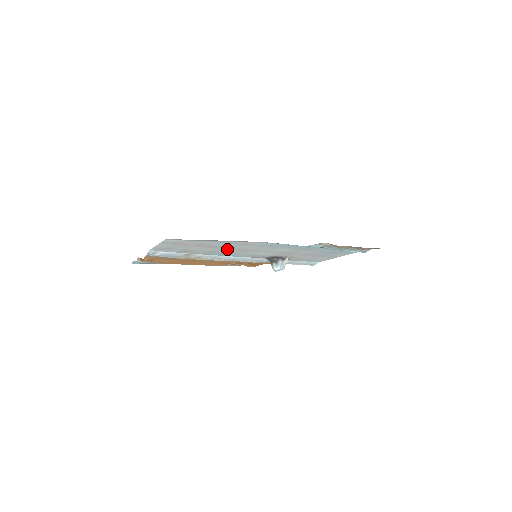
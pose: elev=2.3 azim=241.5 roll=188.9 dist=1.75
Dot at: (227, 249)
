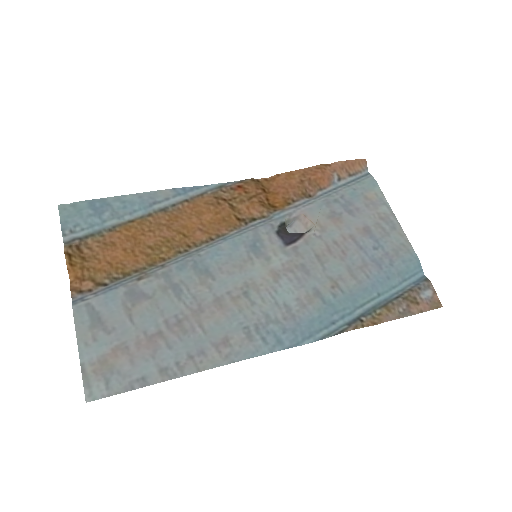
Dot at: (199, 307)
